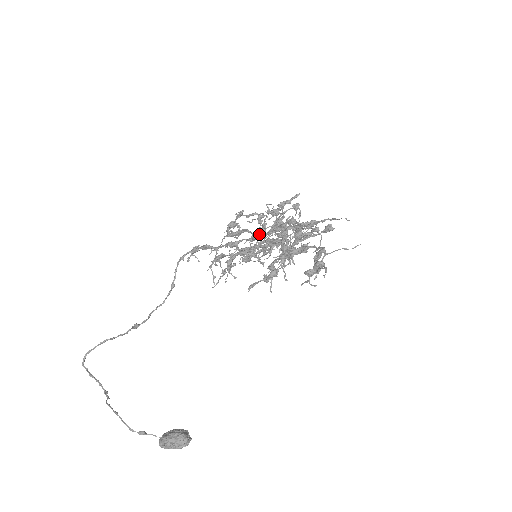
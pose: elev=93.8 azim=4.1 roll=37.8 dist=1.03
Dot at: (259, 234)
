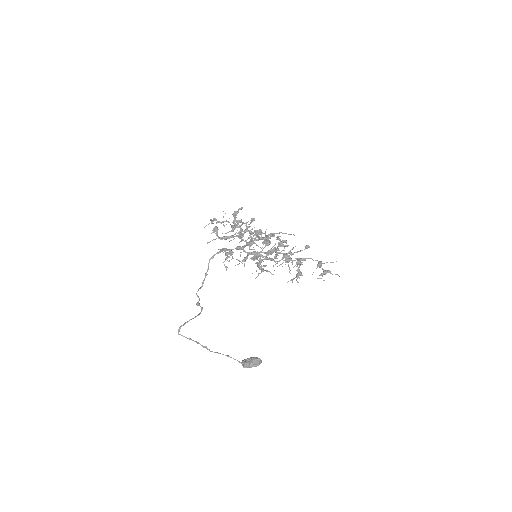
Dot at: (252, 242)
